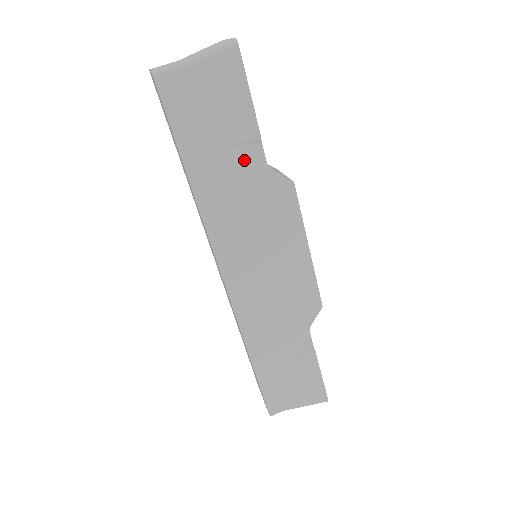
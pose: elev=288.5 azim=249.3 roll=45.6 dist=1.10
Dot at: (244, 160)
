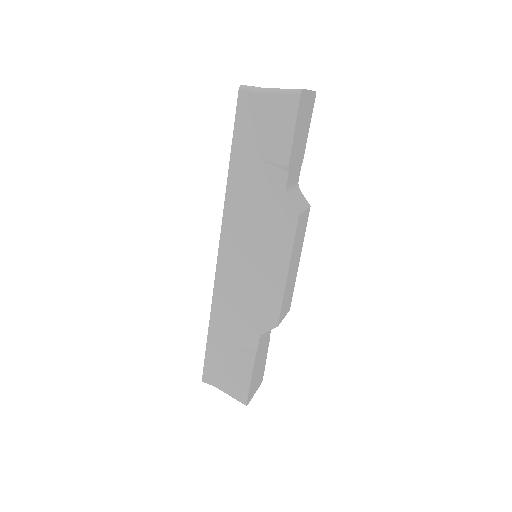
Dot at: (271, 177)
